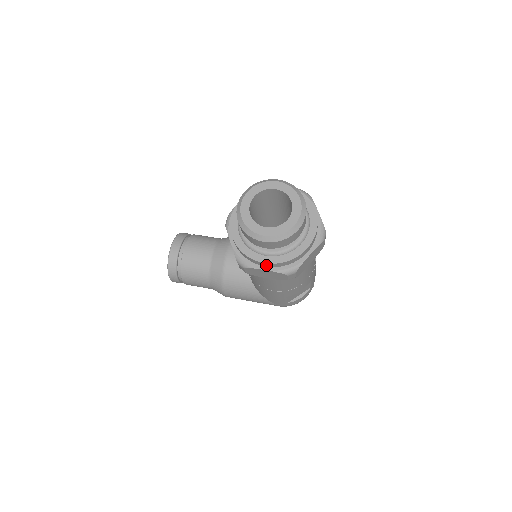
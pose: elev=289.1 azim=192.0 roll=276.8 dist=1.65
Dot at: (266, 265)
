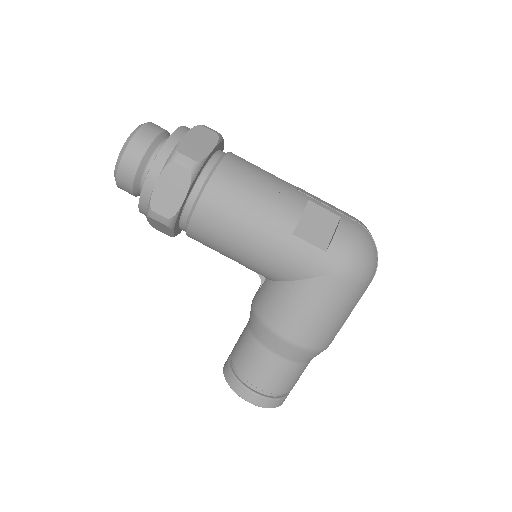
Dot at: (154, 179)
